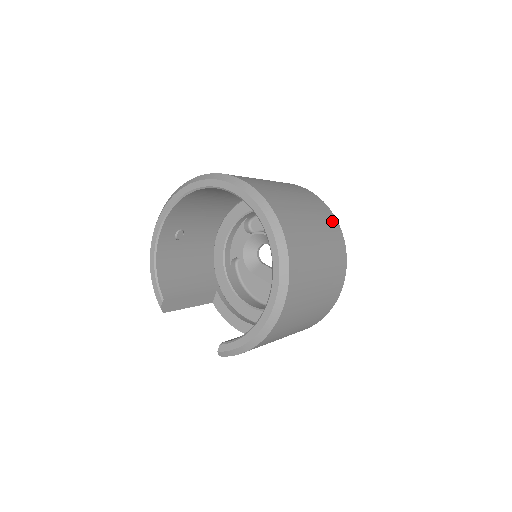
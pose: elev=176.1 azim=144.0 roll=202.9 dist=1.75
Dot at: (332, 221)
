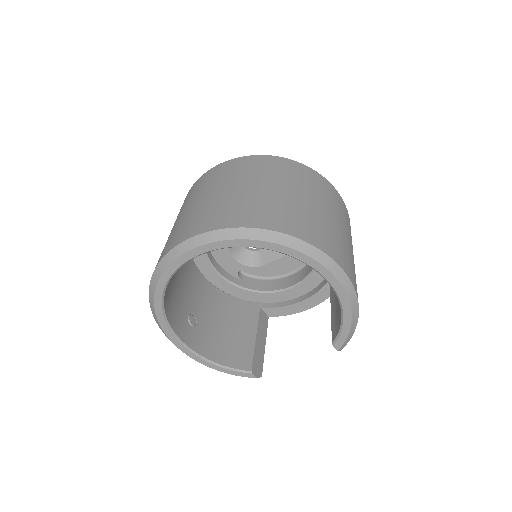
Dot at: (269, 162)
